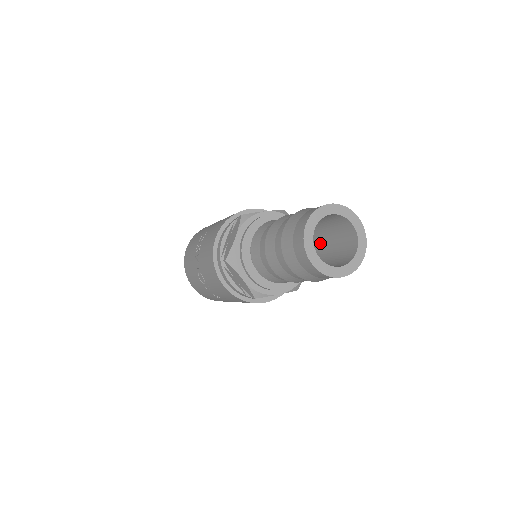
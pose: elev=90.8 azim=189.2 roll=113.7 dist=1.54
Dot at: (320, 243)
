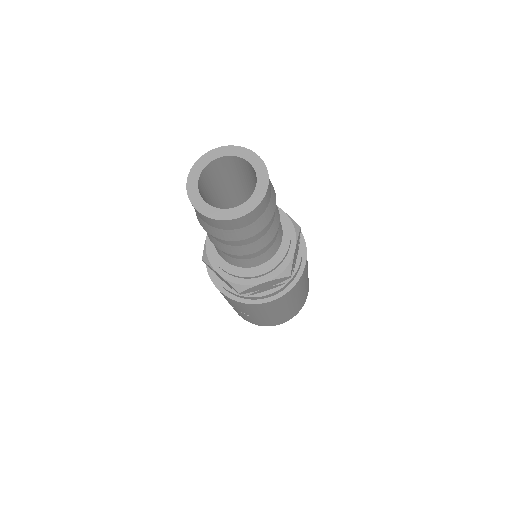
Dot at: occluded
